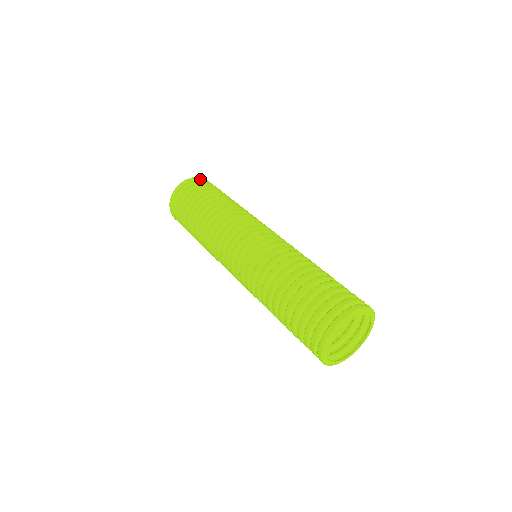
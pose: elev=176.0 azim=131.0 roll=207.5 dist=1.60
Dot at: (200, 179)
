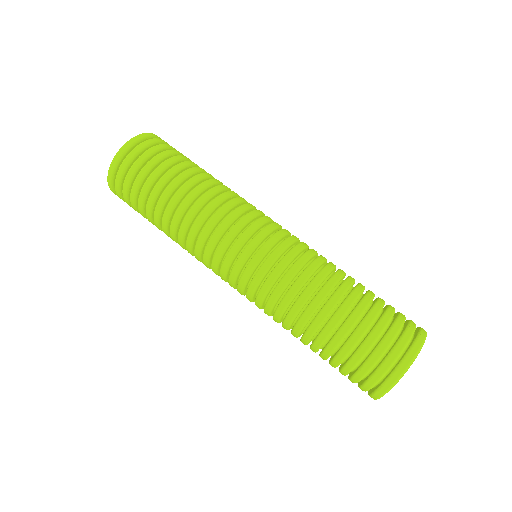
Dot at: (155, 137)
